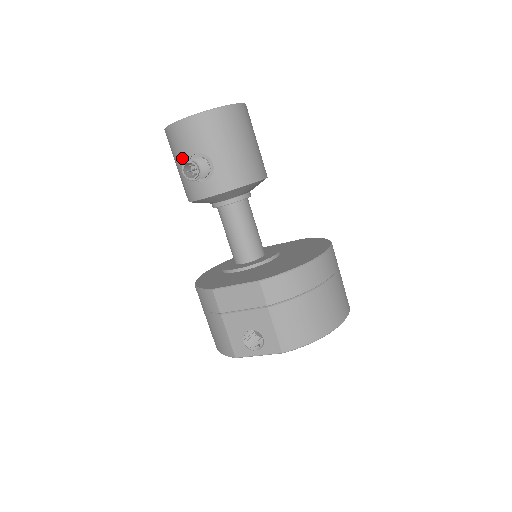
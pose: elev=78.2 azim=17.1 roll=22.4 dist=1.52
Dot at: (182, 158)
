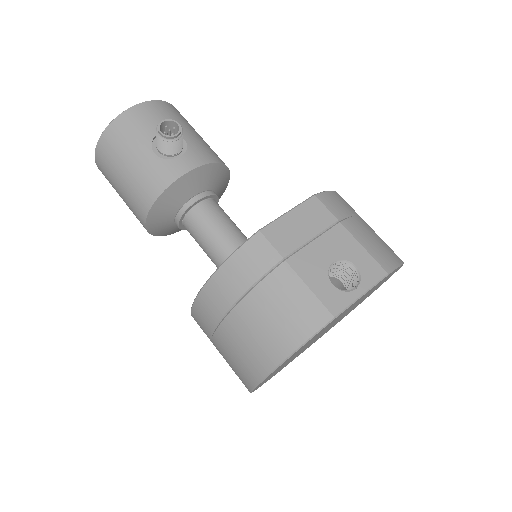
Dot at: (140, 144)
